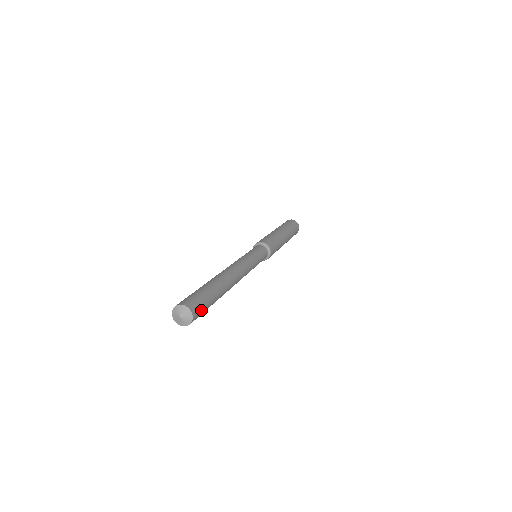
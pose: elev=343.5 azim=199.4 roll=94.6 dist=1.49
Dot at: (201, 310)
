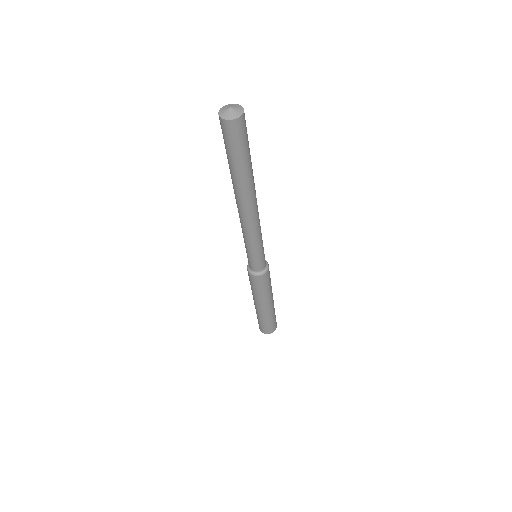
Dot at: (246, 130)
